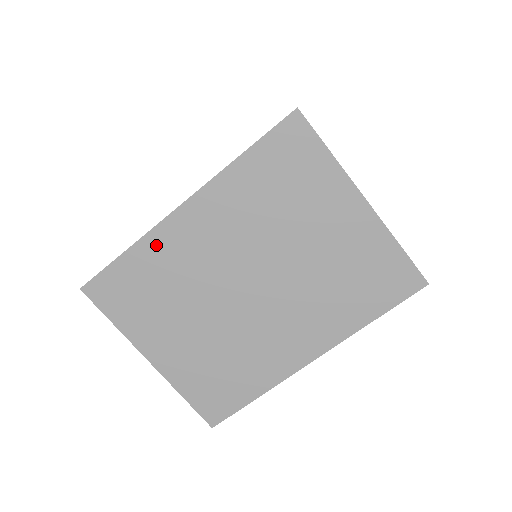
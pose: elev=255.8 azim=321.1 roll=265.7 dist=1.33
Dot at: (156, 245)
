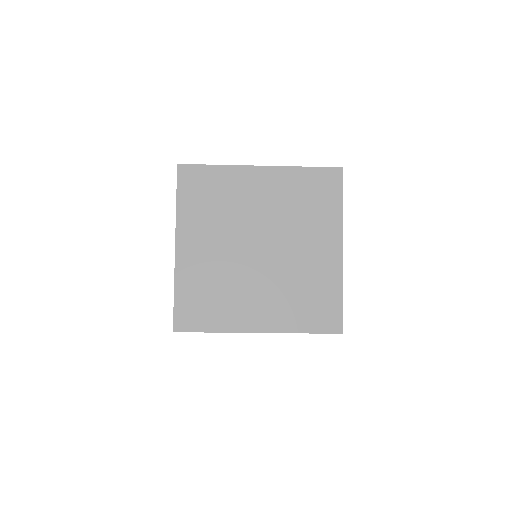
Dot at: occluded
